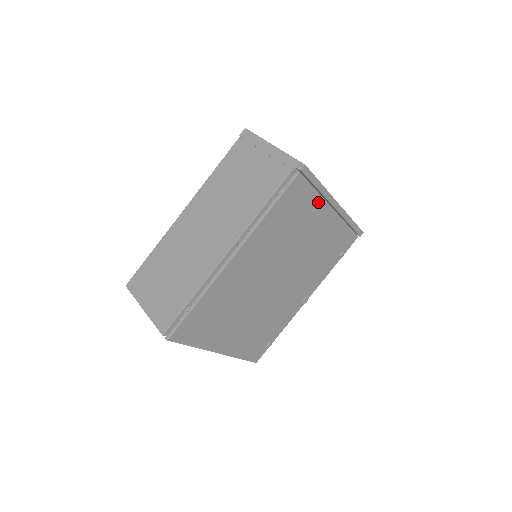
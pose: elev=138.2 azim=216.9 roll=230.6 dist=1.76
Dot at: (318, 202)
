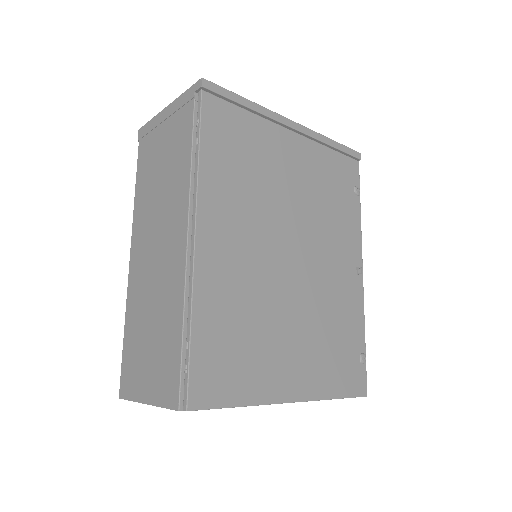
Dot at: (263, 126)
